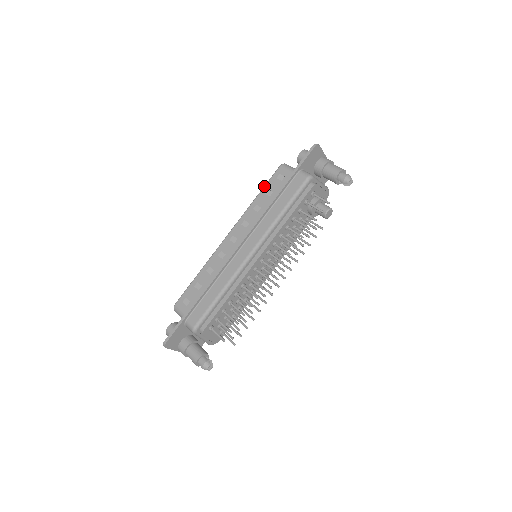
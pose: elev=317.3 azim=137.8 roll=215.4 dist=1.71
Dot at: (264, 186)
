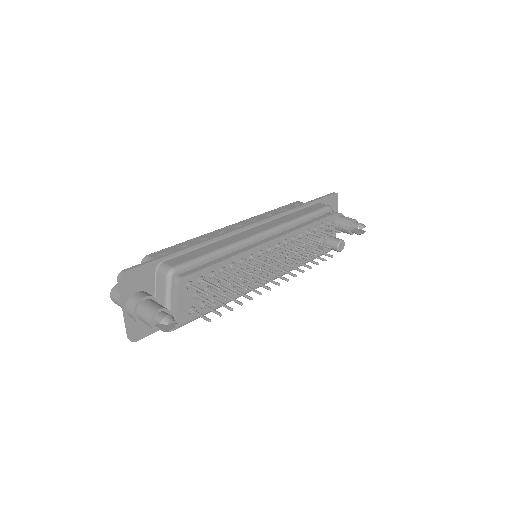
Dot at: (279, 207)
